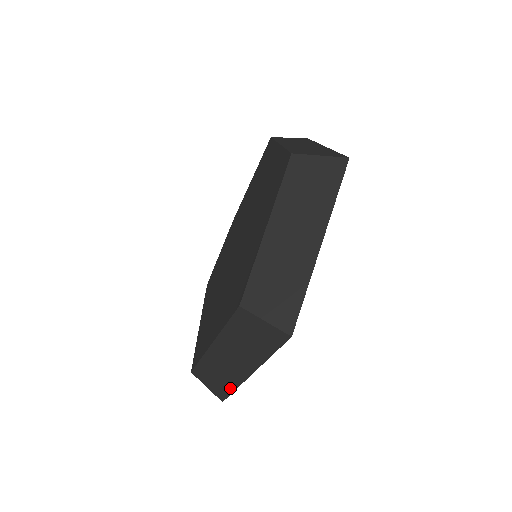
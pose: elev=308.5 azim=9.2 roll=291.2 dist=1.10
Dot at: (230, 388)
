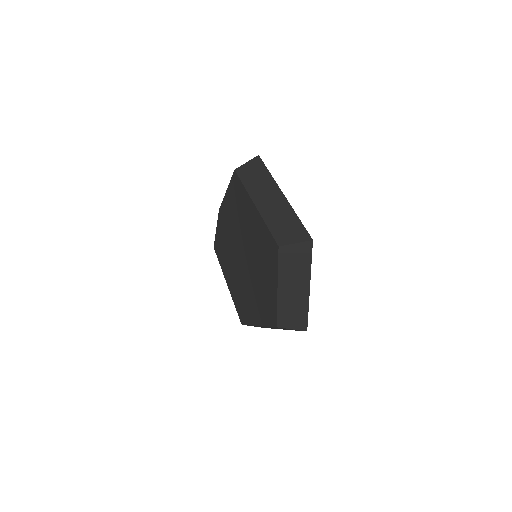
Dot at: occluded
